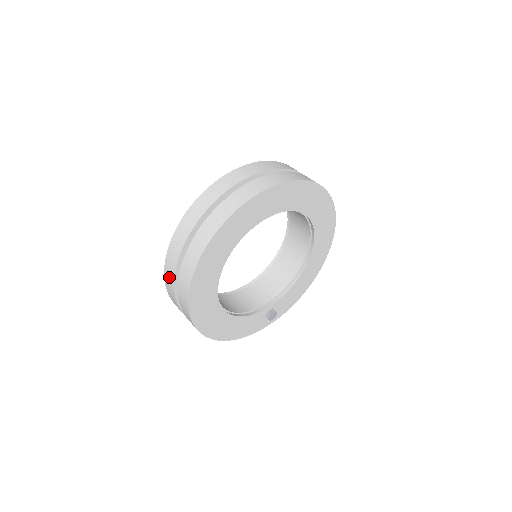
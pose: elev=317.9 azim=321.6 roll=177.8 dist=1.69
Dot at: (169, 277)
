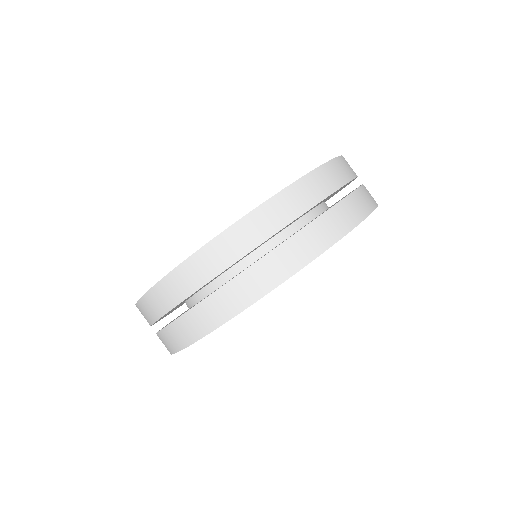
Dot at: (175, 288)
